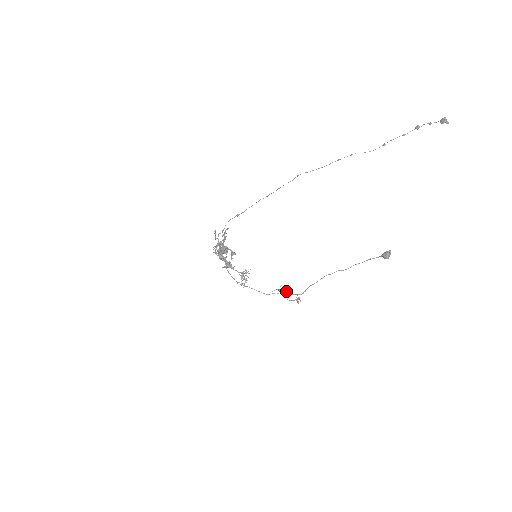
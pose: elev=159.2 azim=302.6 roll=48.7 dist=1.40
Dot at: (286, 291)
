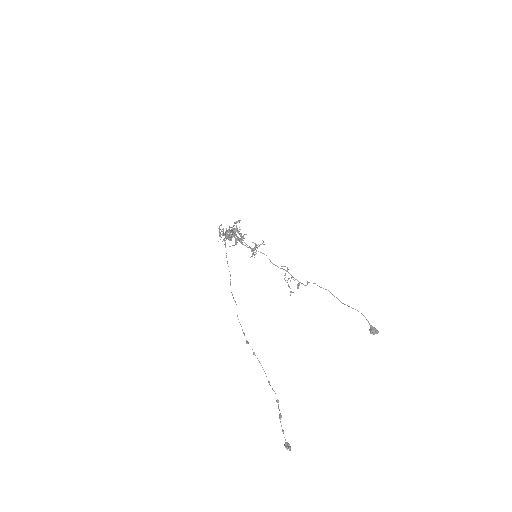
Dot at: (285, 280)
